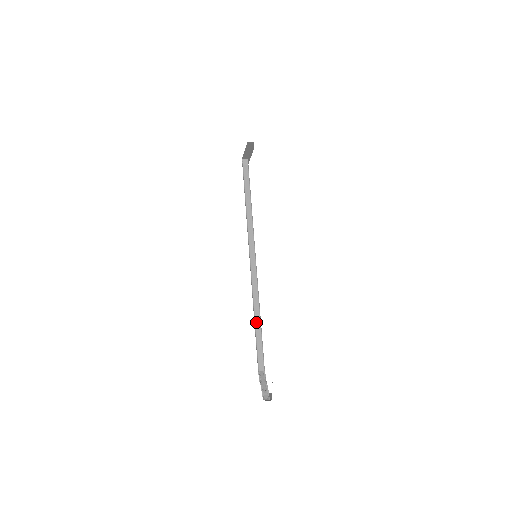
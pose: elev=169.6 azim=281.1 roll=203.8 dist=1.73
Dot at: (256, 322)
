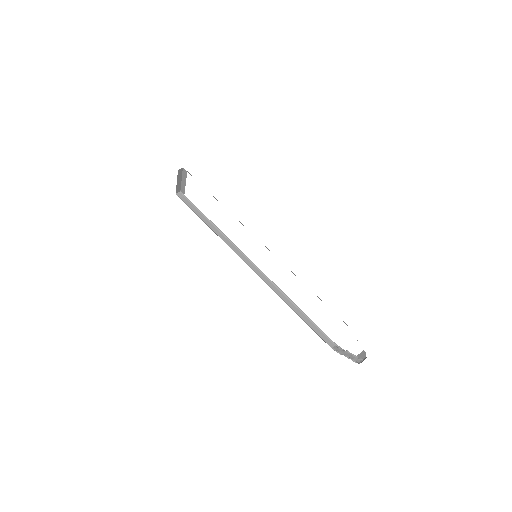
Dot at: (296, 312)
